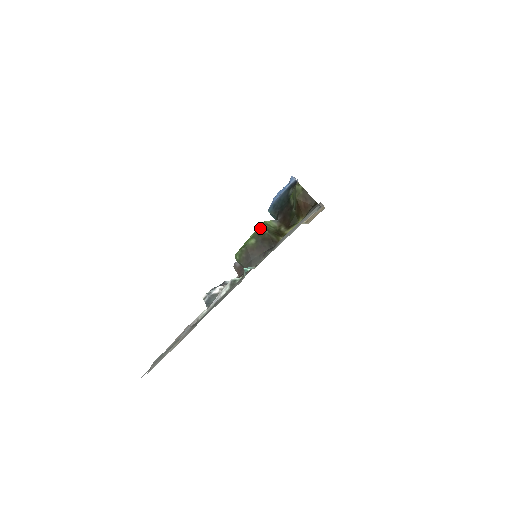
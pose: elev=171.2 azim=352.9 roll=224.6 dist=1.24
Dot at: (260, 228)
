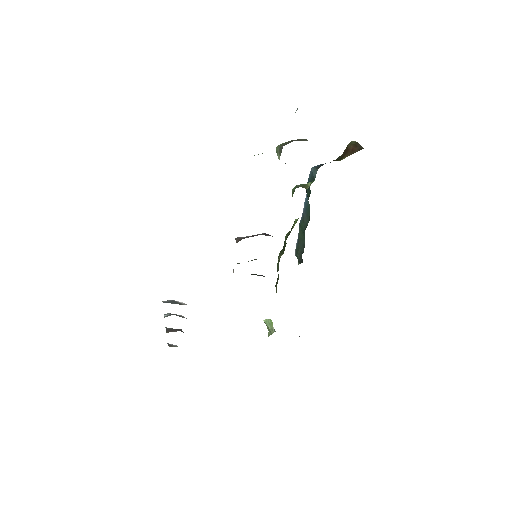
Dot at: occluded
